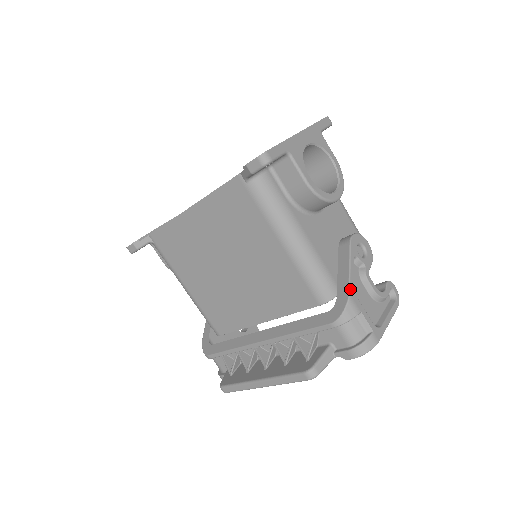
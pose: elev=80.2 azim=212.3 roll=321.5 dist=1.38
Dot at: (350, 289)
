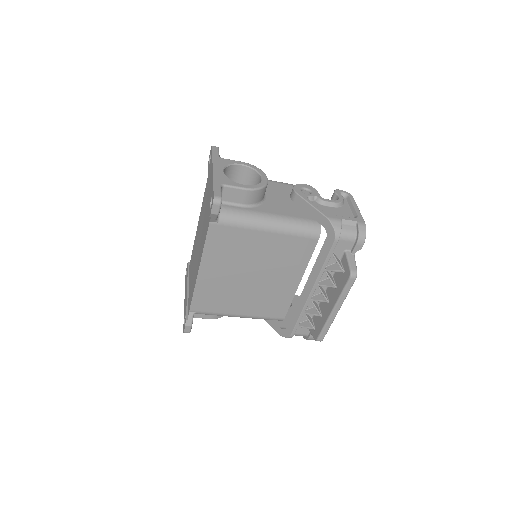
Dot at: (324, 215)
